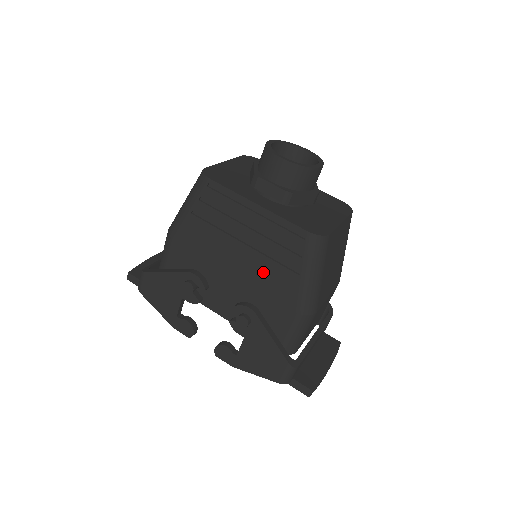
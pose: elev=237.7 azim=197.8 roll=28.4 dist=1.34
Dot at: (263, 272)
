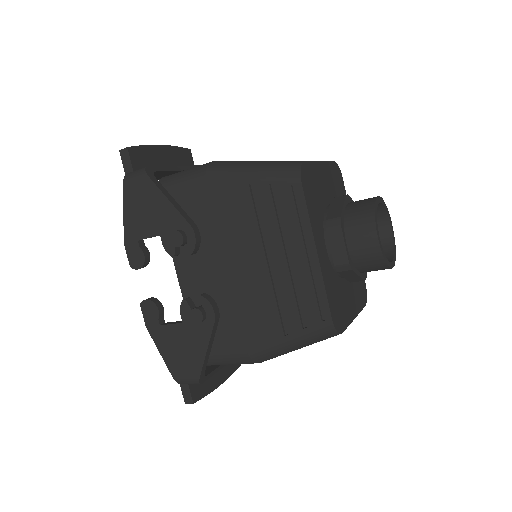
Dot at: (257, 299)
